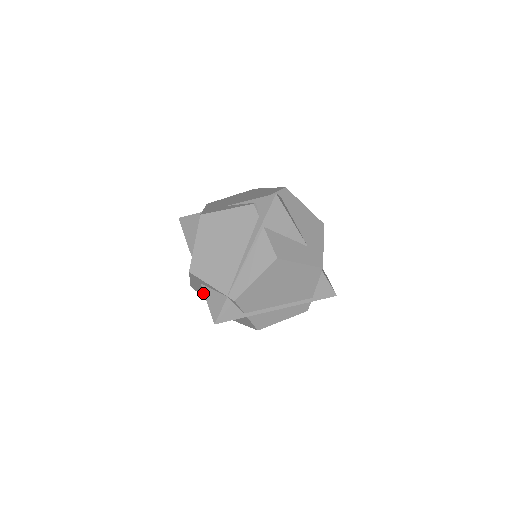
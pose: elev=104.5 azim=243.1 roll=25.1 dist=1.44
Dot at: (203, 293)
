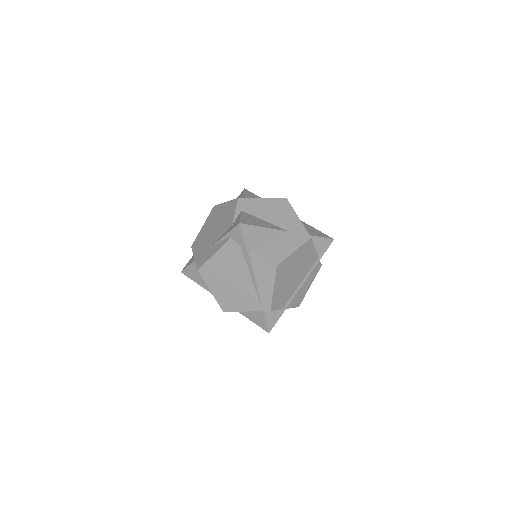
Dot at: occluded
